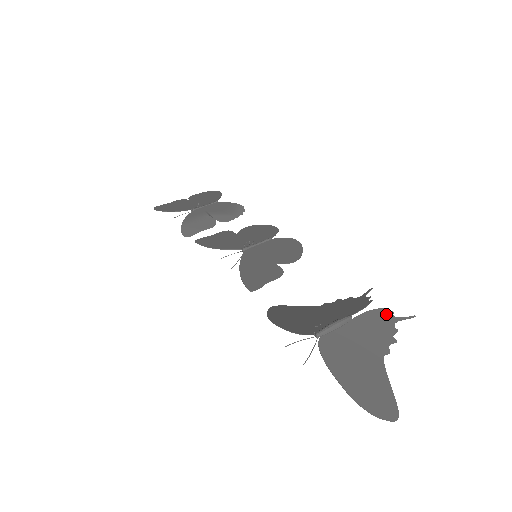
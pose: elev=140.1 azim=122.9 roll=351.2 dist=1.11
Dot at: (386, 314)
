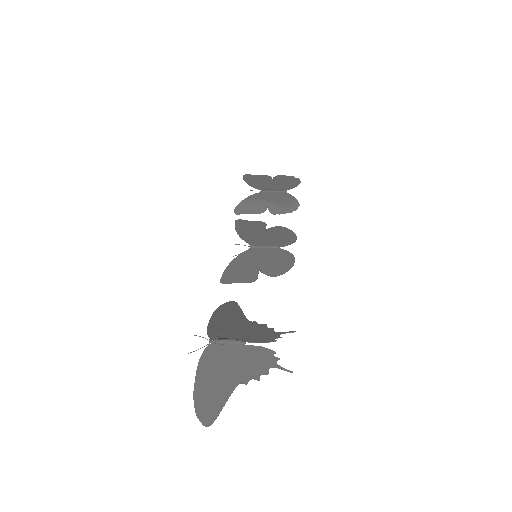
Dot at: (272, 357)
